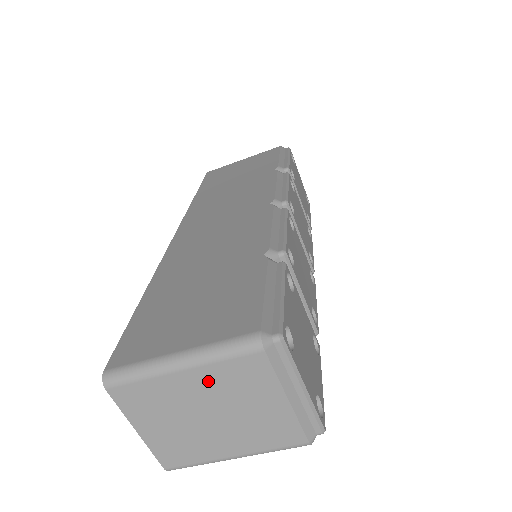
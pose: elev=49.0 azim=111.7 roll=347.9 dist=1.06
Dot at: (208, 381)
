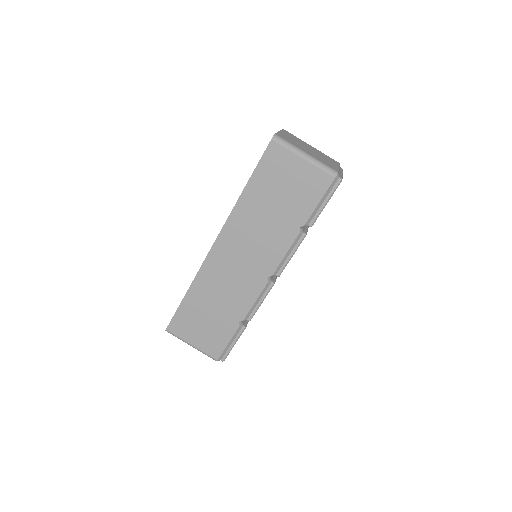
Dot at: (317, 151)
